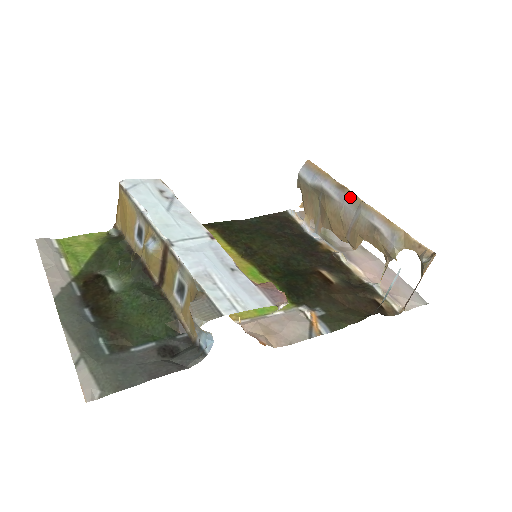
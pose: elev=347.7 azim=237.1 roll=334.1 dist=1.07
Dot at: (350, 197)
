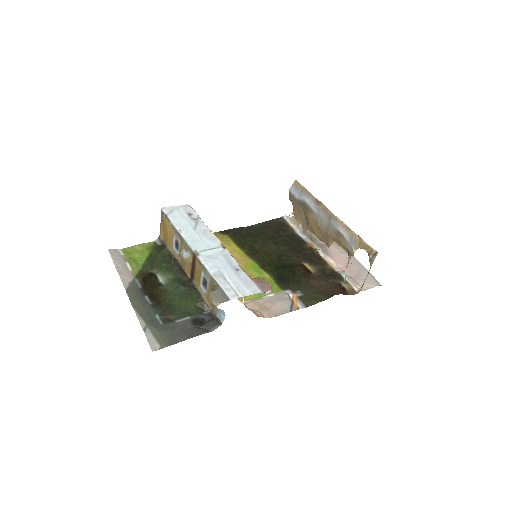
Dot at: (324, 210)
